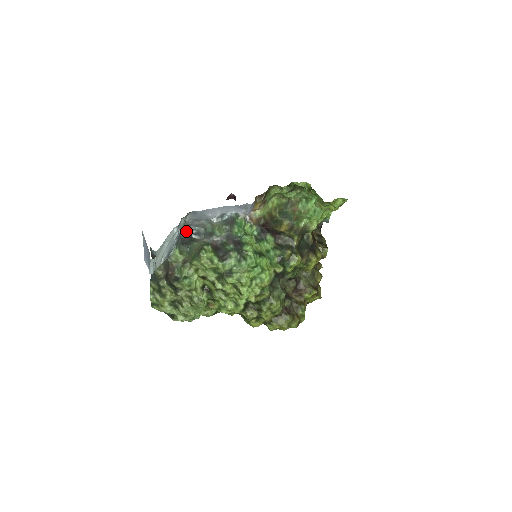
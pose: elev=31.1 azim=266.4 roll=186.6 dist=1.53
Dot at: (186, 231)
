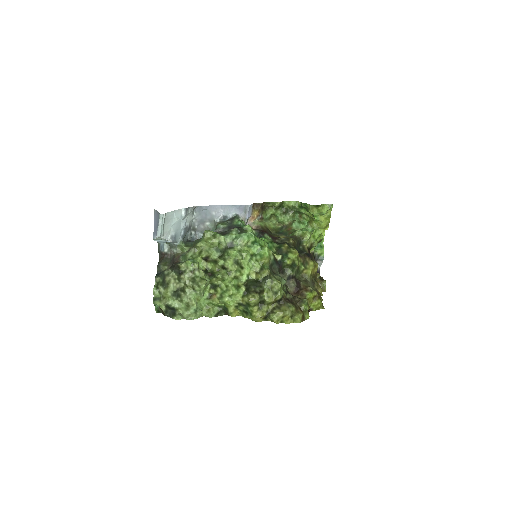
Dot at: (192, 233)
